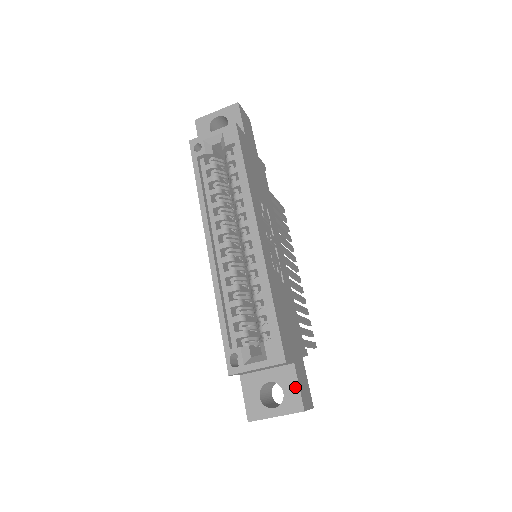
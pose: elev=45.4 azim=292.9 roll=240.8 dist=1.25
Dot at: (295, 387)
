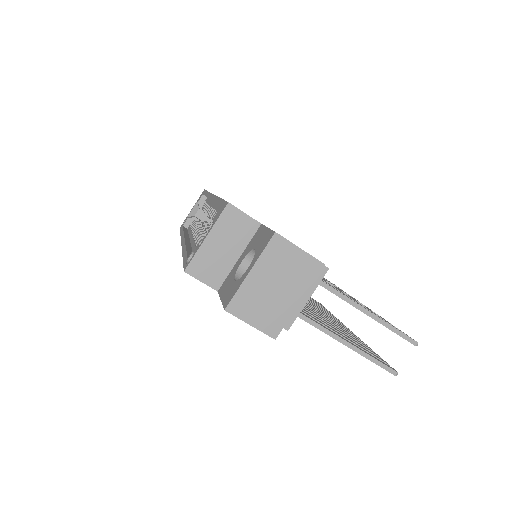
Dot at: (264, 232)
